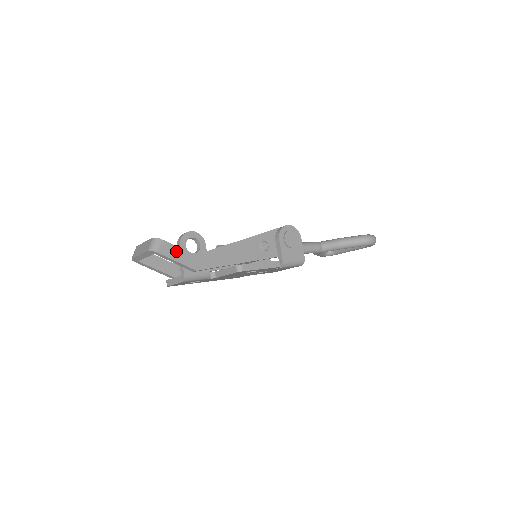
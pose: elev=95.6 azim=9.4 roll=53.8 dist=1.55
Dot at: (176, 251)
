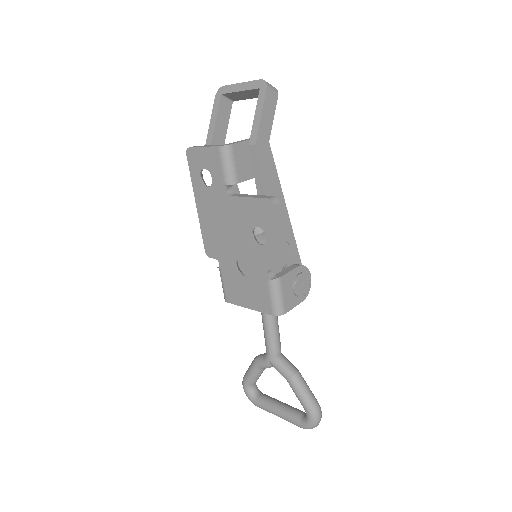
Dot at: (270, 114)
